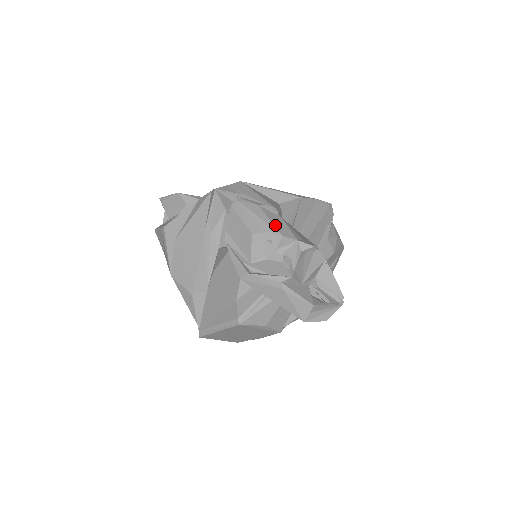
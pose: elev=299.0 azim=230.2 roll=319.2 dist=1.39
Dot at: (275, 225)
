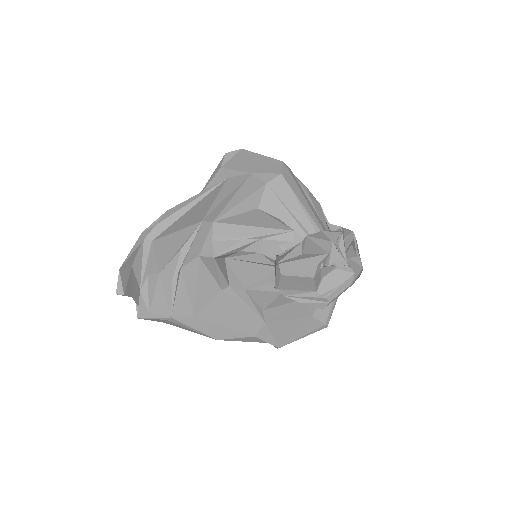
Dot at: (319, 252)
